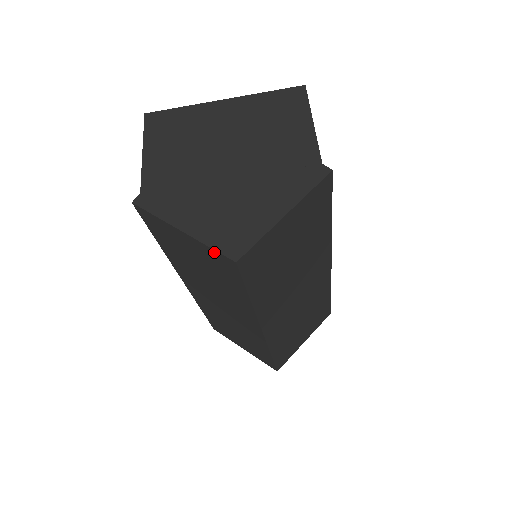
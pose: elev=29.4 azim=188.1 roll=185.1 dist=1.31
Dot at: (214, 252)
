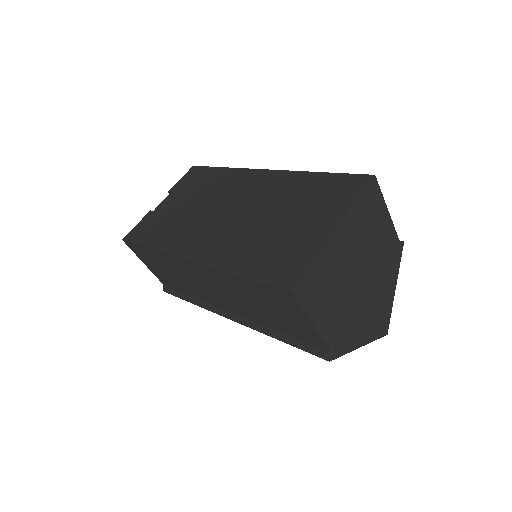
Dot at: occluded
